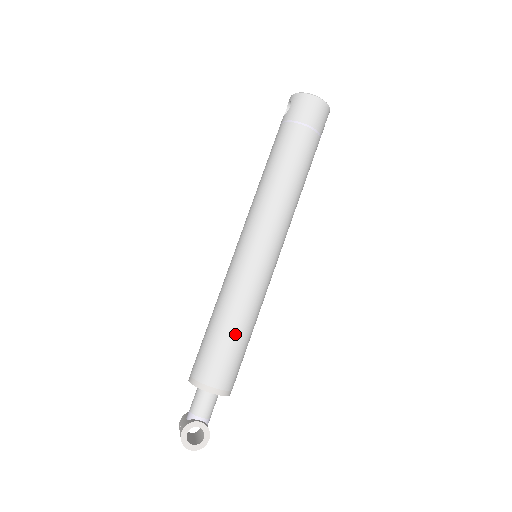
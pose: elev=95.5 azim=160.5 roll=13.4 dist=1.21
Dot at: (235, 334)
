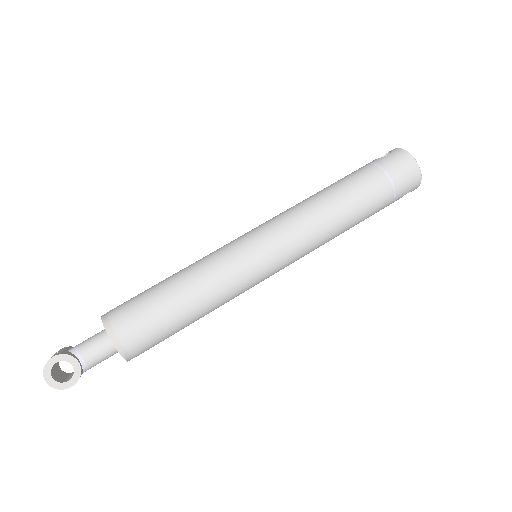
Dot at: (180, 306)
